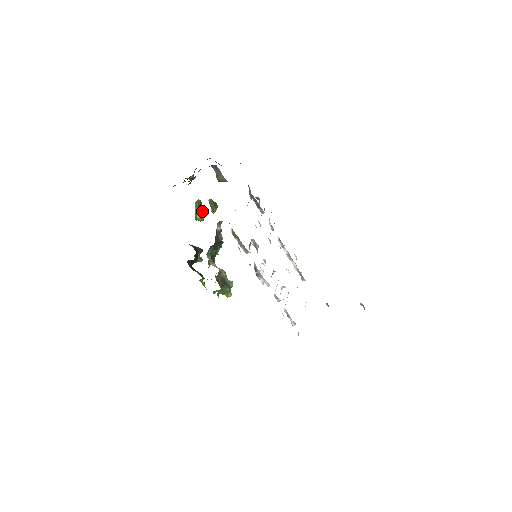
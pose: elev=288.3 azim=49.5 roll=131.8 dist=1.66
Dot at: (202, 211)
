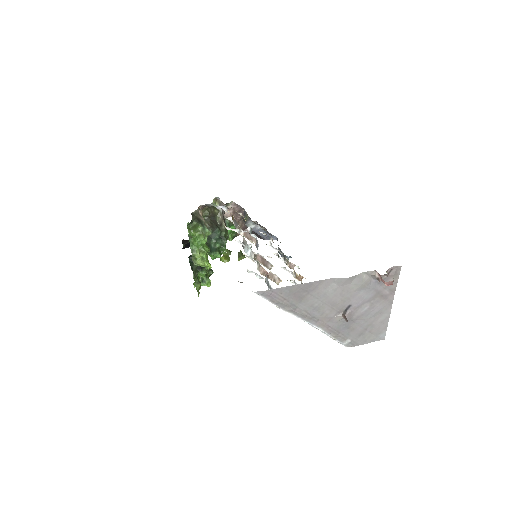
Dot at: (229, 257)
